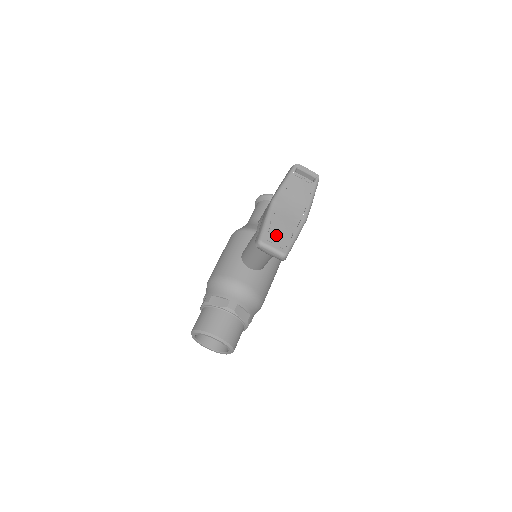
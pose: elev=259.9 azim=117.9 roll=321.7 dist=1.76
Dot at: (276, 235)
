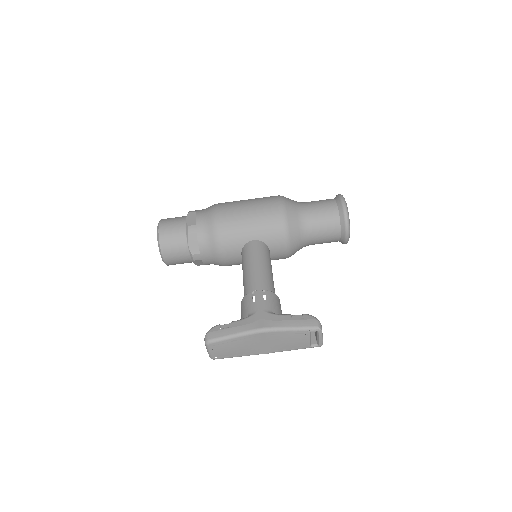
Dot at: (225, 349)
